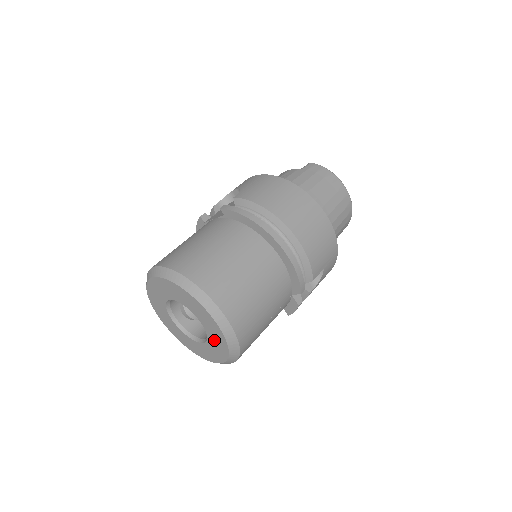
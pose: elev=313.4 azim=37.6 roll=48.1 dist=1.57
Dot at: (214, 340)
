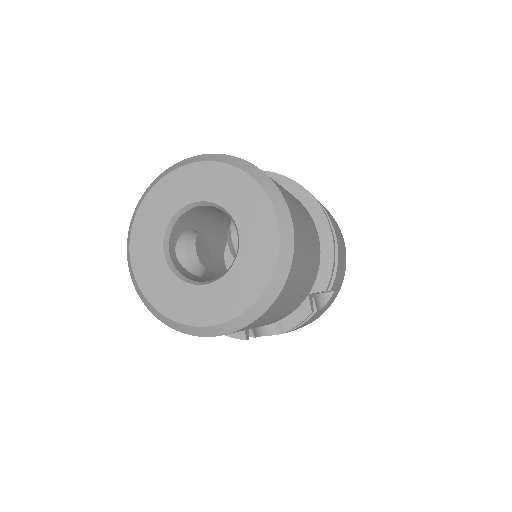
Dot at: (247, 267)
